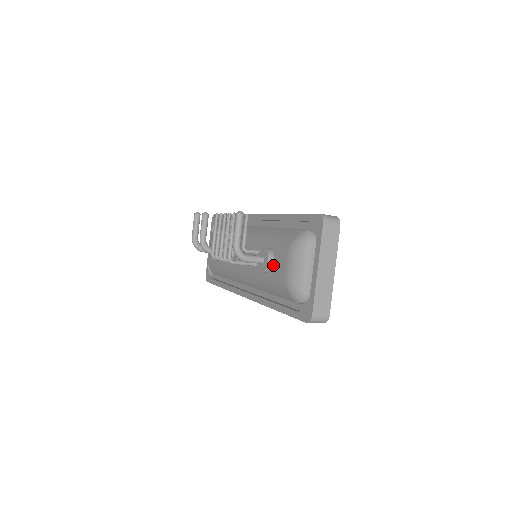
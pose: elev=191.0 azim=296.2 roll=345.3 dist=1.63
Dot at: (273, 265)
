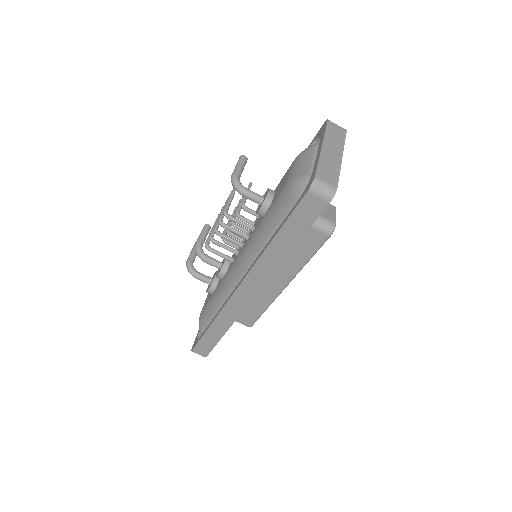
Dot at: (273, 197)
